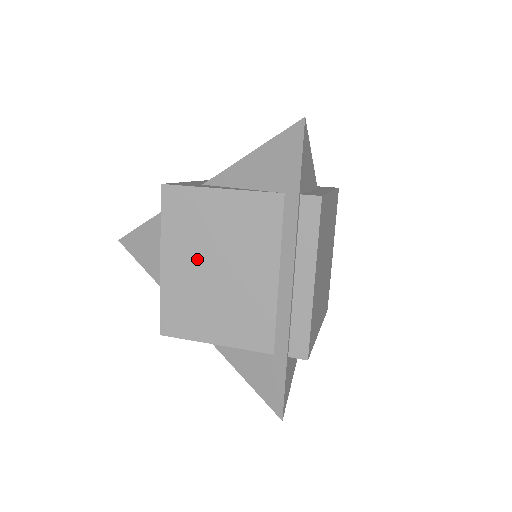
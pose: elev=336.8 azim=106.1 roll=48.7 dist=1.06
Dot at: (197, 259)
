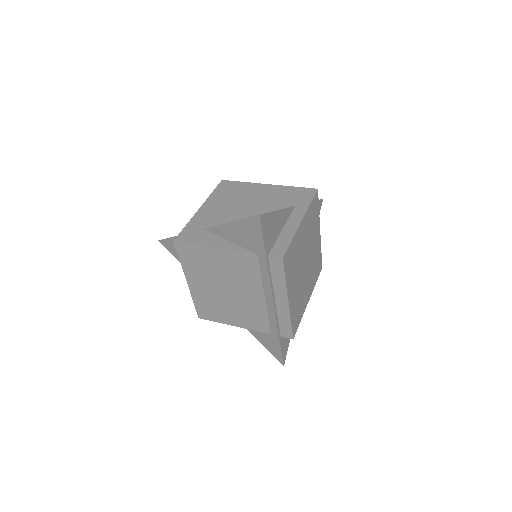
Dot at: (210, 283)
